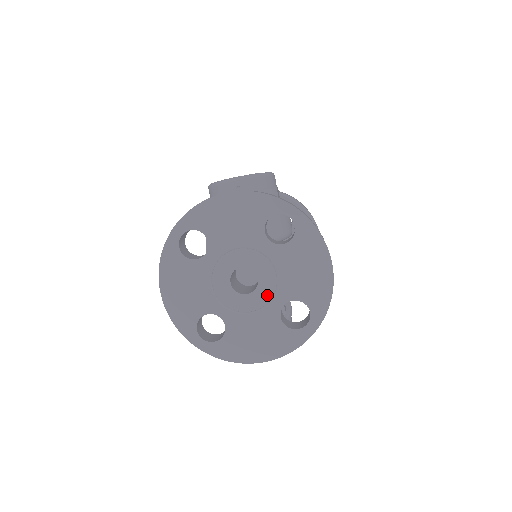
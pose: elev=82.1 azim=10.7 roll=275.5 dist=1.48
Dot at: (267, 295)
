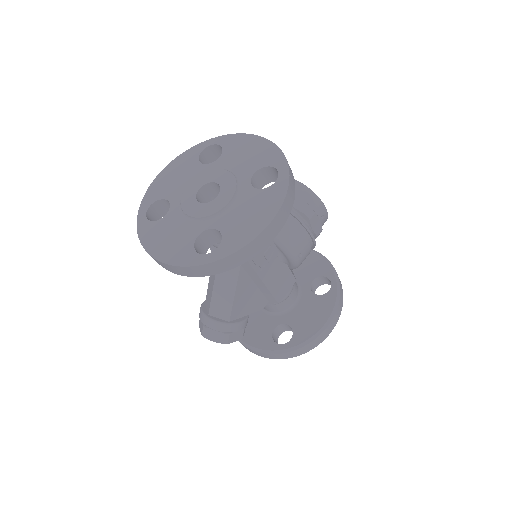
Dot at: (208, 212)
